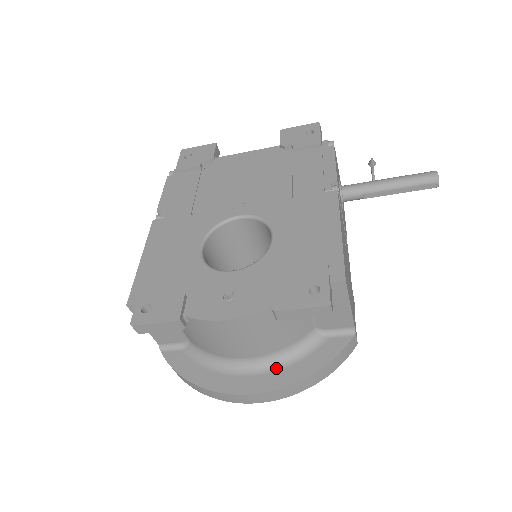
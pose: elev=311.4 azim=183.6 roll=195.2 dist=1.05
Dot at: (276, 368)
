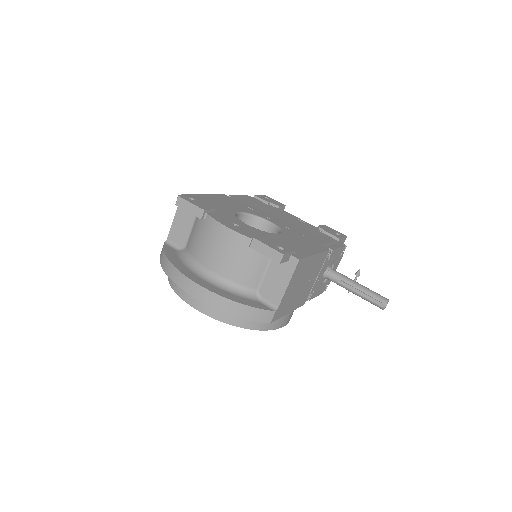
Dot at: (219, 287)
